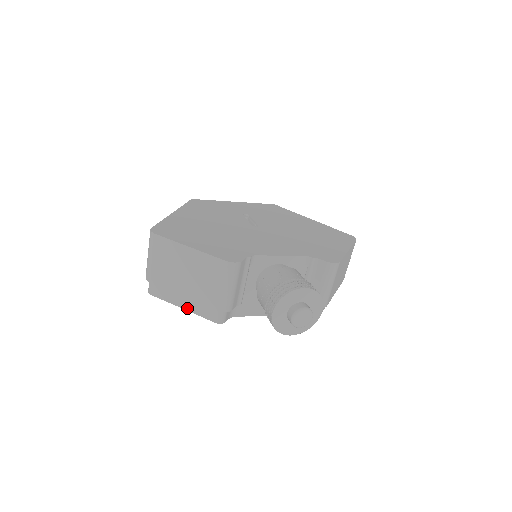
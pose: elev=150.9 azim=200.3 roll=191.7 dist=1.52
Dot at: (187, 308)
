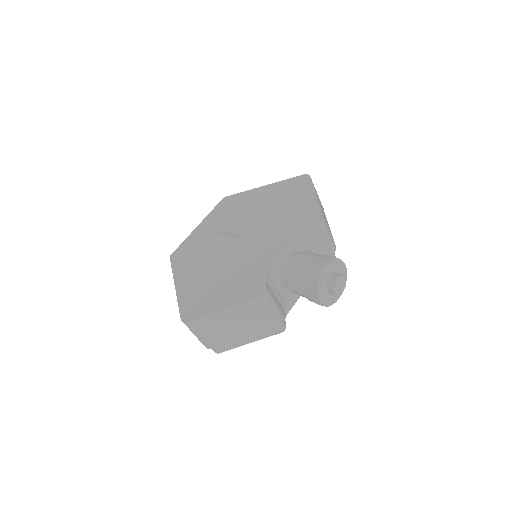
Dot at: (253, 341)
